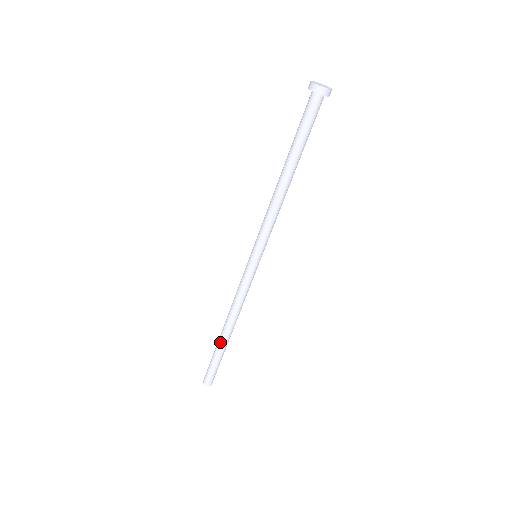
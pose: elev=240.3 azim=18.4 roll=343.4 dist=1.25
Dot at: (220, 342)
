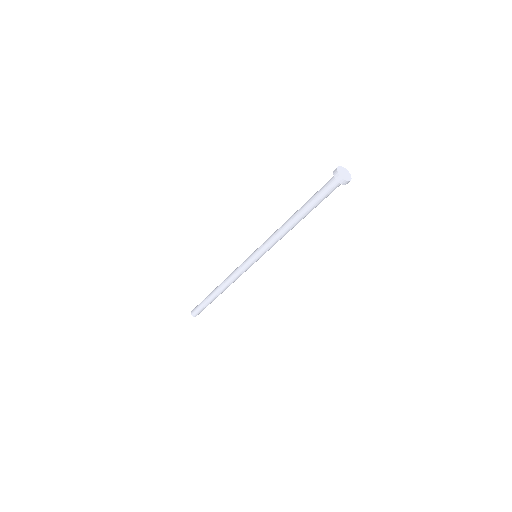
Dot at: (211, 295)
